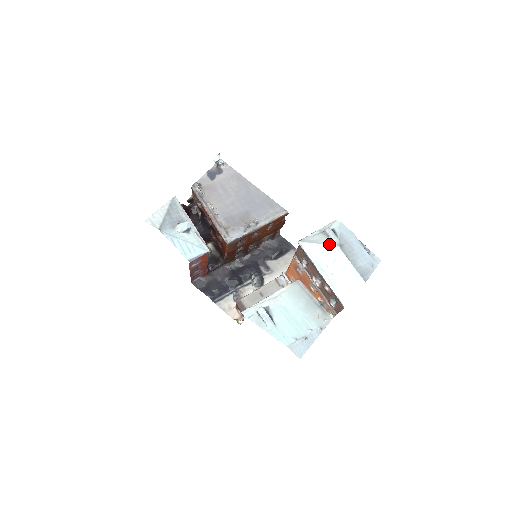
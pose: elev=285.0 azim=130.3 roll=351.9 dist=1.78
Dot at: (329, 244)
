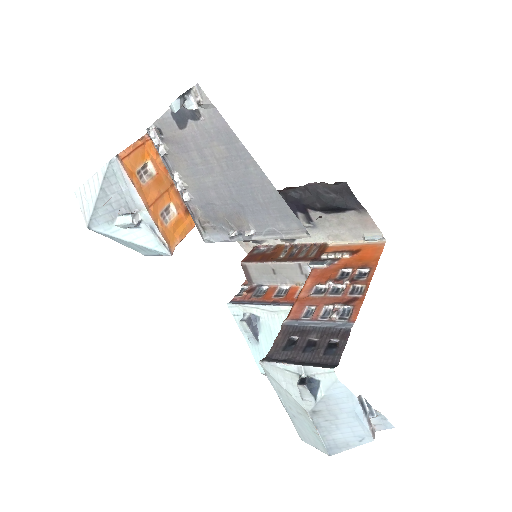
Dot at: (297, 400)
